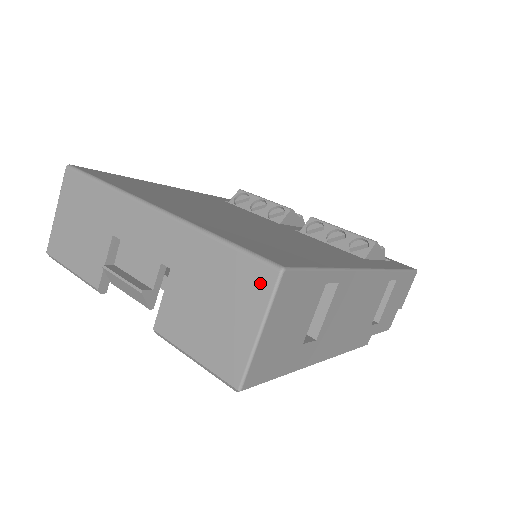
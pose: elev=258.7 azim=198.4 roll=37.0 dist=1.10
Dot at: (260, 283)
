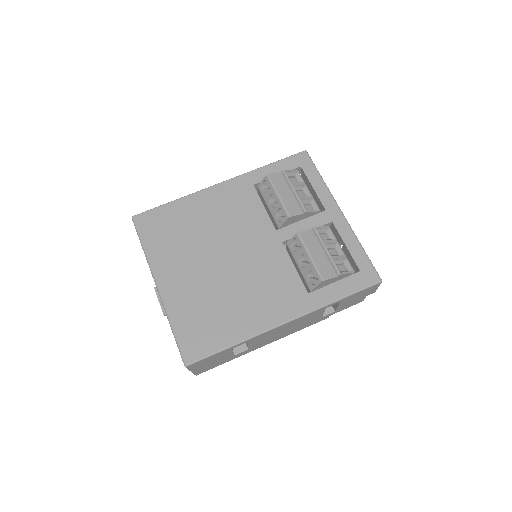
Dot at: occluded
